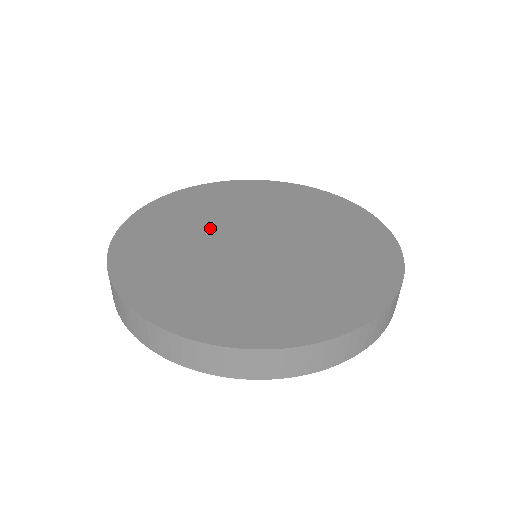
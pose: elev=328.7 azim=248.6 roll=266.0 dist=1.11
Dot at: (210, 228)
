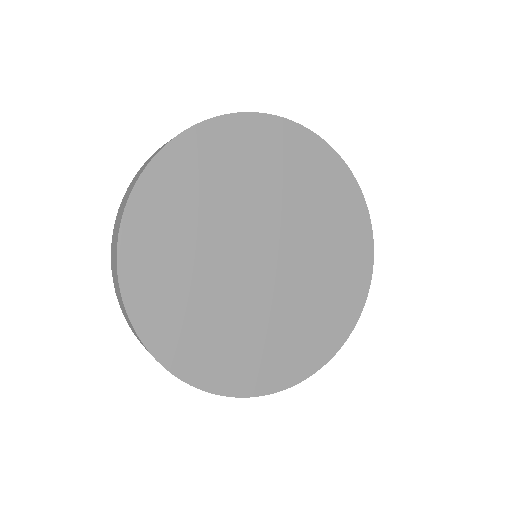
Dot at: (219, 233)
